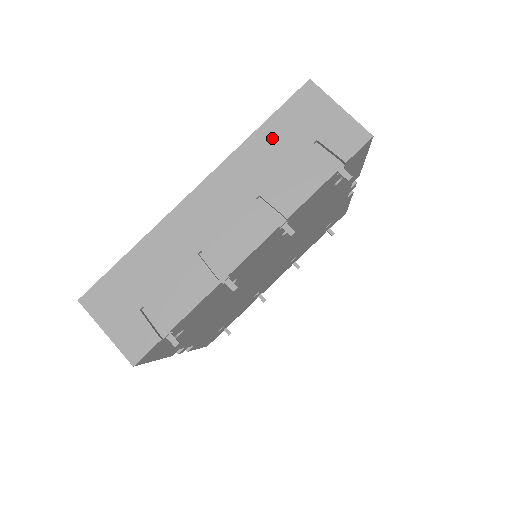
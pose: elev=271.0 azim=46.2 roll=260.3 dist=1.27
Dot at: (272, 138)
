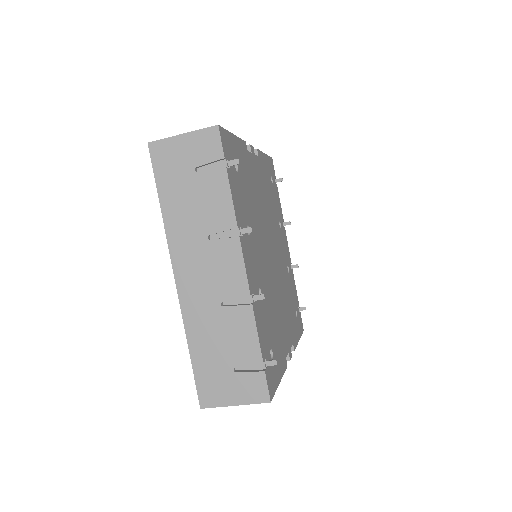
Dot at: (173, 199)
